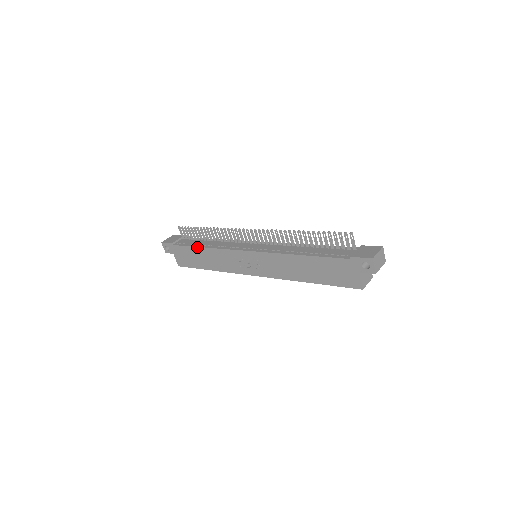
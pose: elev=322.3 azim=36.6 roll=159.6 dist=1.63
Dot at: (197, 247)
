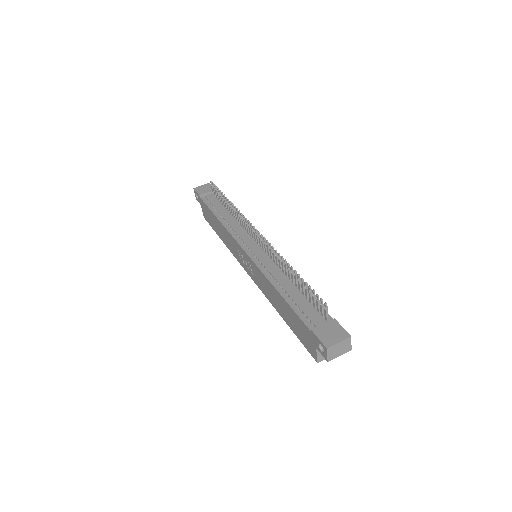
Dot at: (214, 214)
